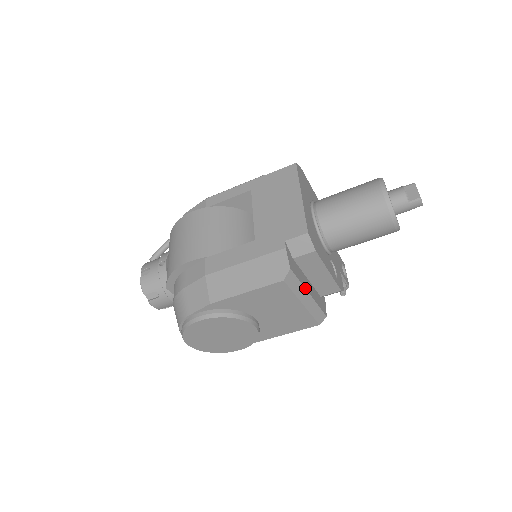
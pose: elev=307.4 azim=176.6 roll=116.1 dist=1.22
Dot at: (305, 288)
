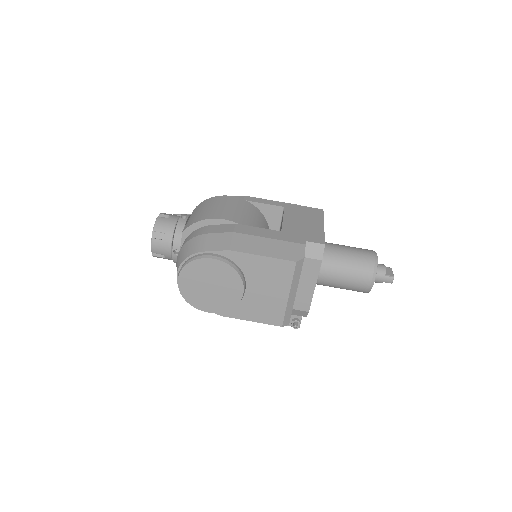
Dot at: occluded
